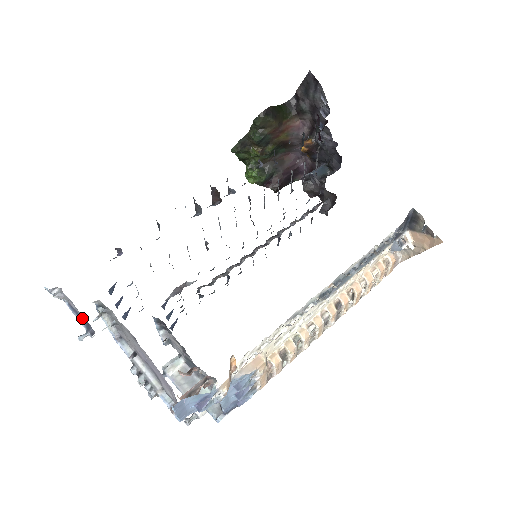
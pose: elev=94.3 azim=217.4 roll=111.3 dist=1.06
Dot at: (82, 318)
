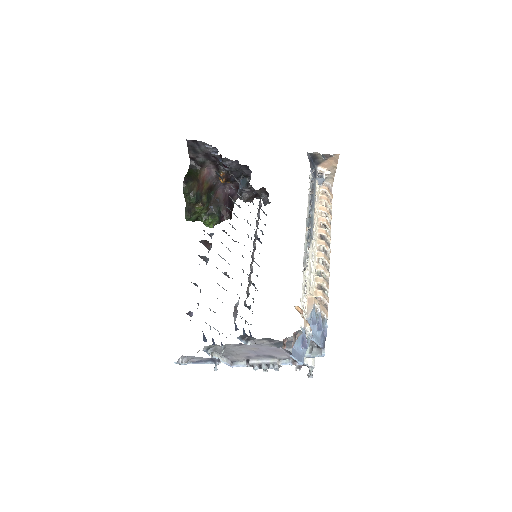
Dot at: (206, 360)
